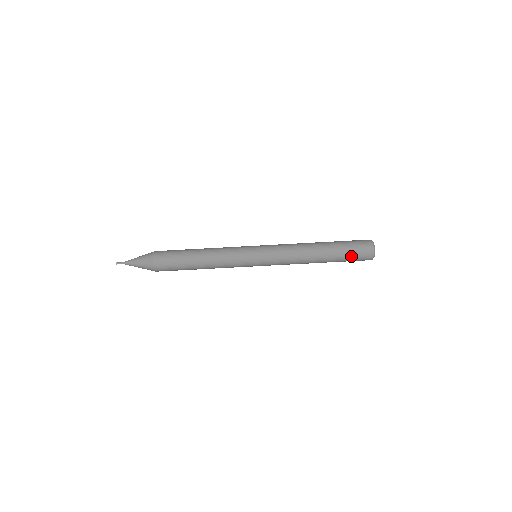
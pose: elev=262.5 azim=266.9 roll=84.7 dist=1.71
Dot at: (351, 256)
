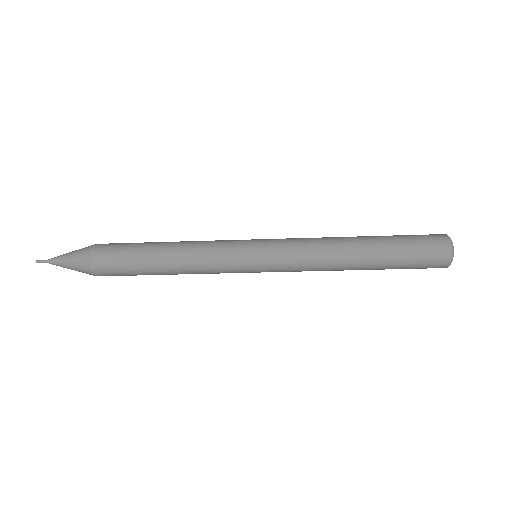
Dot at: (409, 268)
